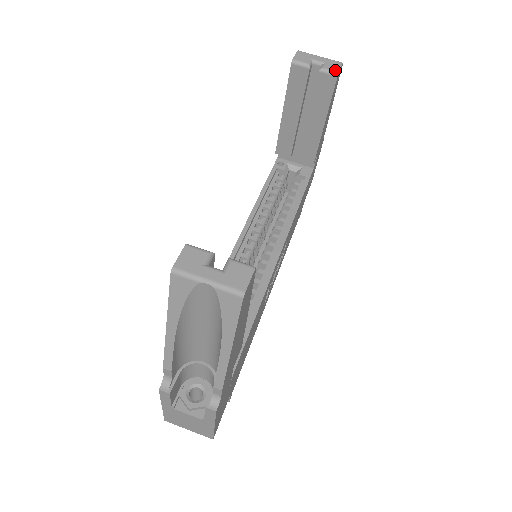
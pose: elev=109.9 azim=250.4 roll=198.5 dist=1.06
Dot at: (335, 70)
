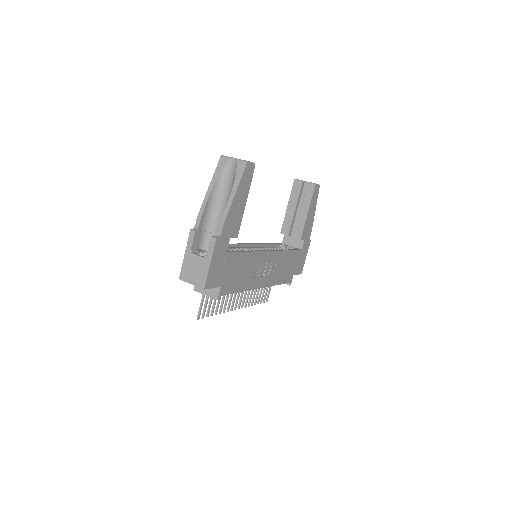
Dot at: (315, 183)
